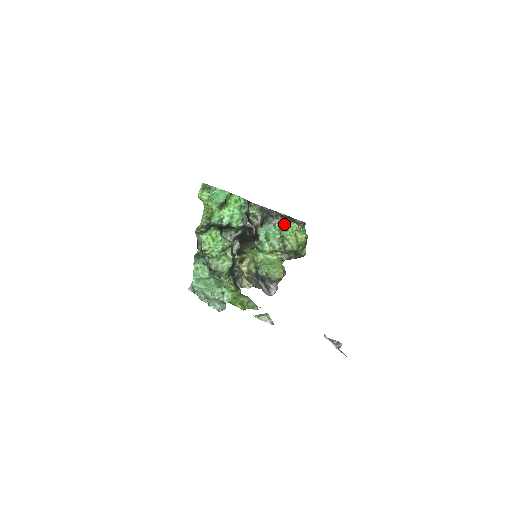
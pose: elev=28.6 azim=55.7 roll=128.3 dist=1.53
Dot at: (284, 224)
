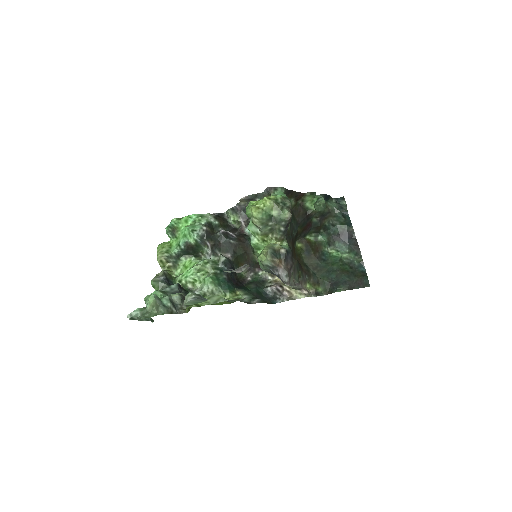
Dot at: occluded
